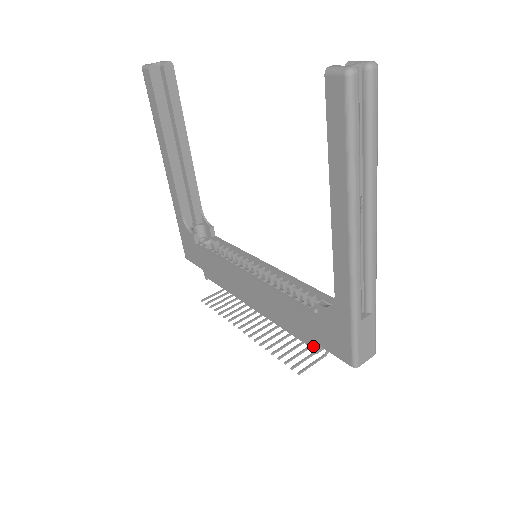
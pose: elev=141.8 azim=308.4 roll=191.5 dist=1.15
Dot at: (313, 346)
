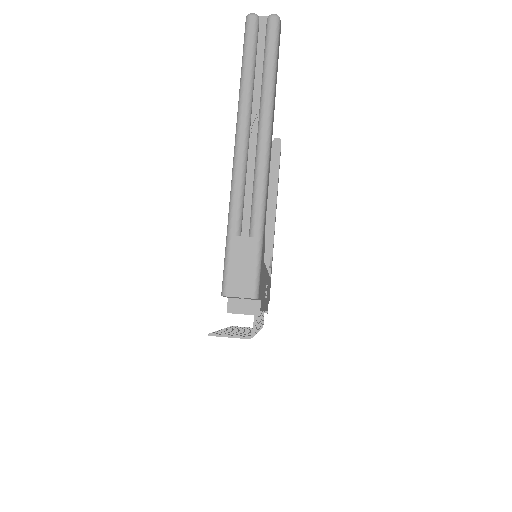
Dot at: (228, 304)
